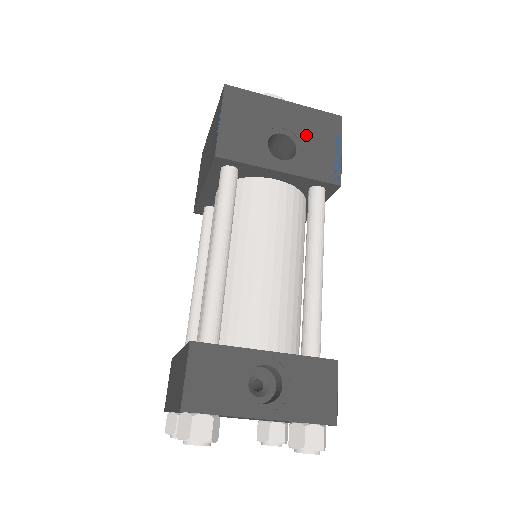
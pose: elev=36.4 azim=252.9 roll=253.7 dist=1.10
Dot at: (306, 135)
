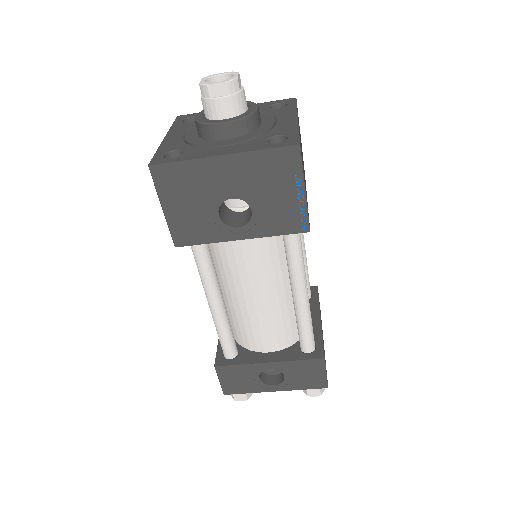
Dot at: (258, 190)
